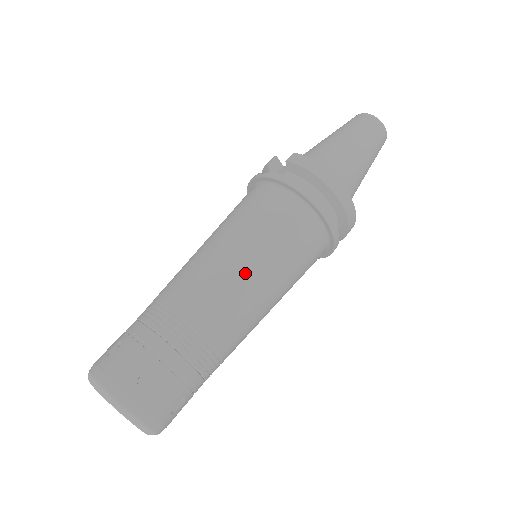
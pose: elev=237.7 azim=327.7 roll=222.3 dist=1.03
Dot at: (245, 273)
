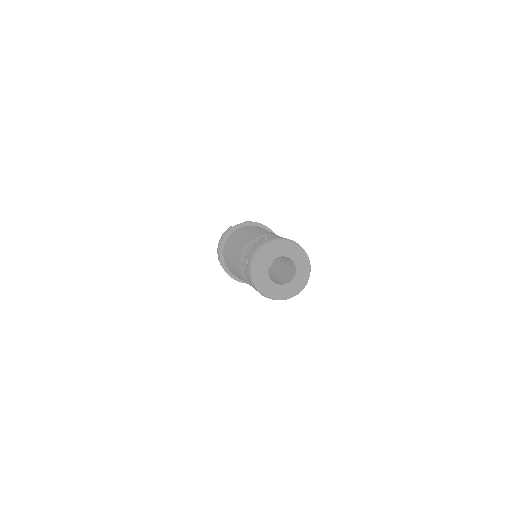
Dot at: occluded
